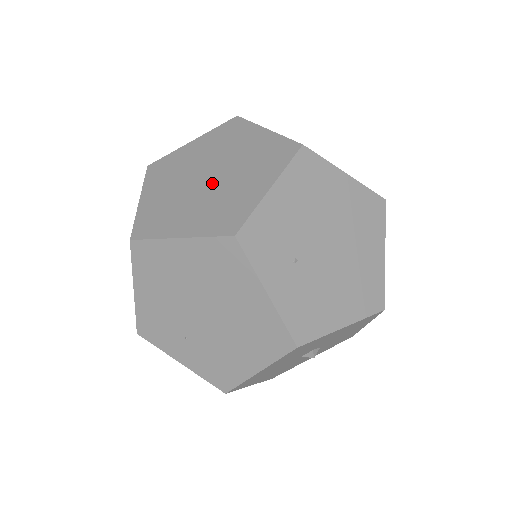
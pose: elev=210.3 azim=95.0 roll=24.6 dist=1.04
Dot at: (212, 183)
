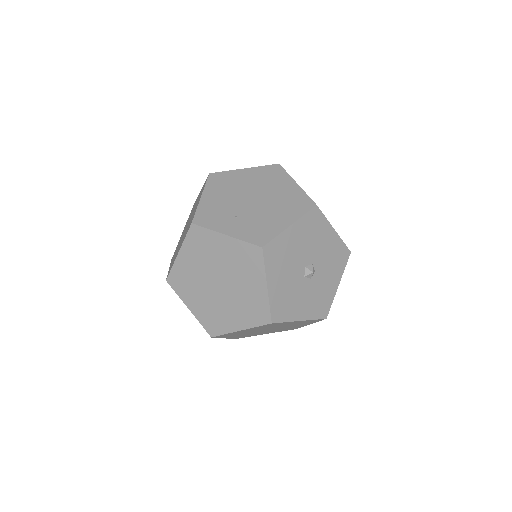
Dot at: occluded
